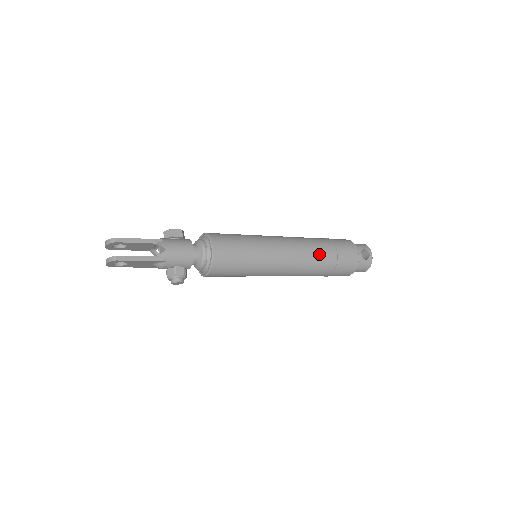
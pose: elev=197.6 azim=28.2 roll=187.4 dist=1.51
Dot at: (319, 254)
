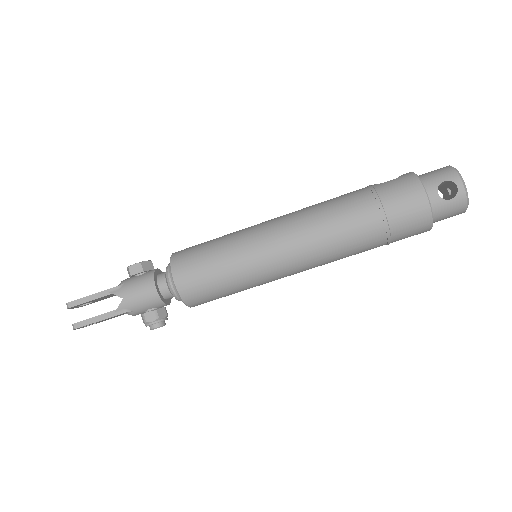
Dot at: (345, 228)
